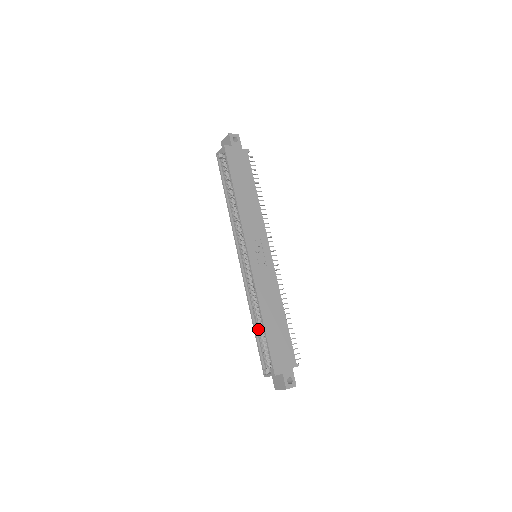
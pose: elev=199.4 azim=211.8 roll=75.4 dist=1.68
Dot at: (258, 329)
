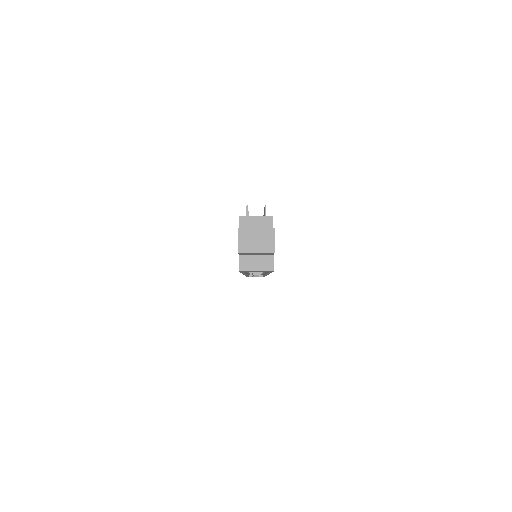
Dot at: occluded
